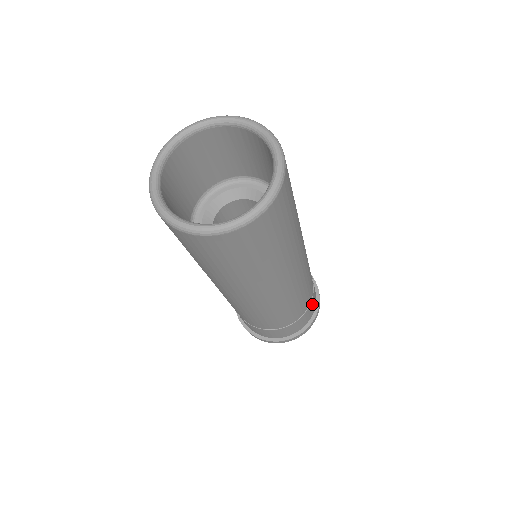
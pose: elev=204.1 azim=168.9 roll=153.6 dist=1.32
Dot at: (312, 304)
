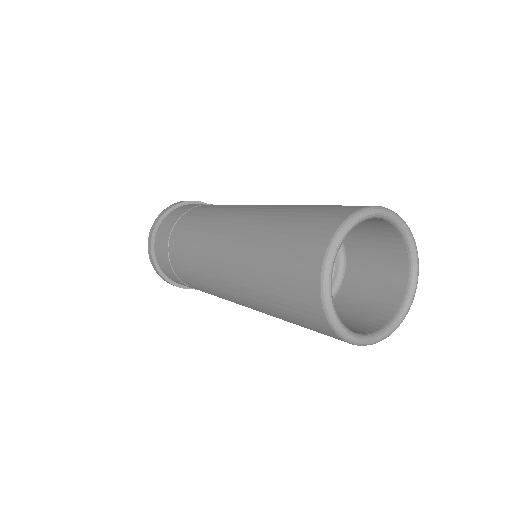
Dot at: occluded
